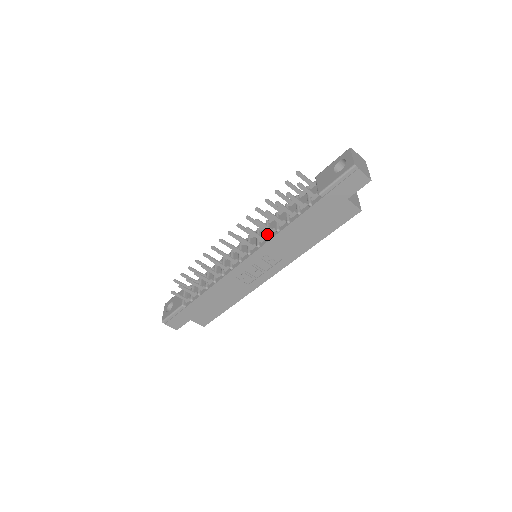
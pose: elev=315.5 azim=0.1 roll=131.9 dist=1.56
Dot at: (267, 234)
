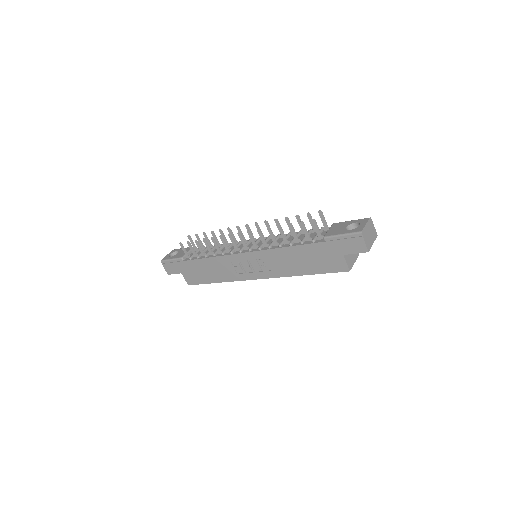
Dot at: (271, 244)
